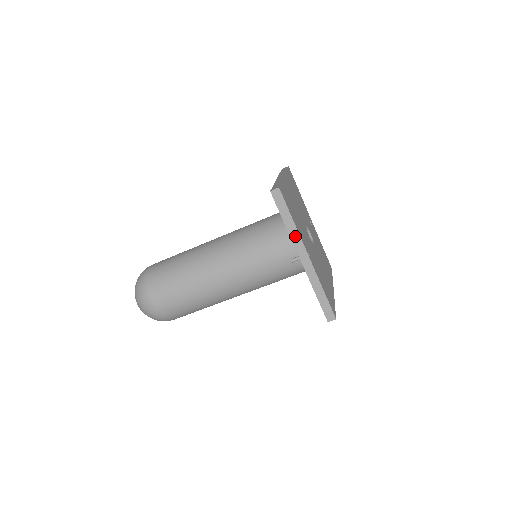
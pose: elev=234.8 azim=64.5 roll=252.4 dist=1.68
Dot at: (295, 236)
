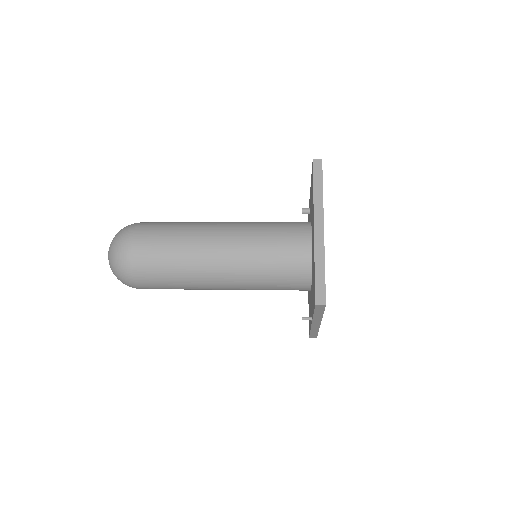
Dot at: (318, 318)
